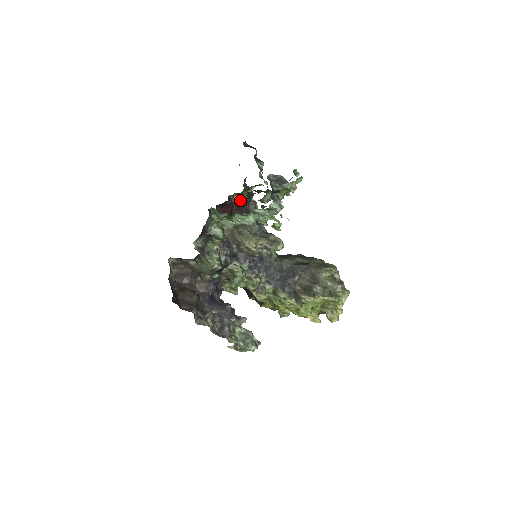
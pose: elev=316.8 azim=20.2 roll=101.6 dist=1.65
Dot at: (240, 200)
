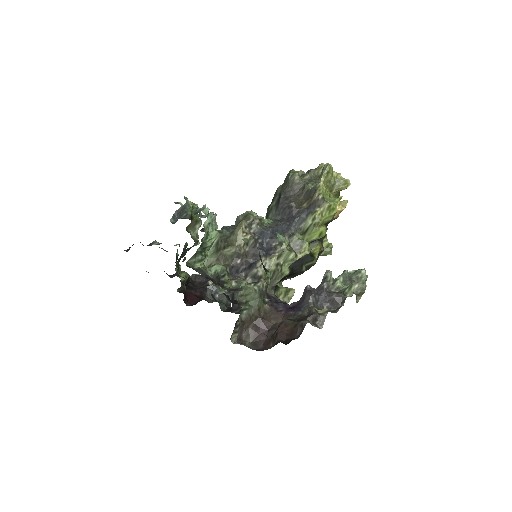
Dot at: occluded
